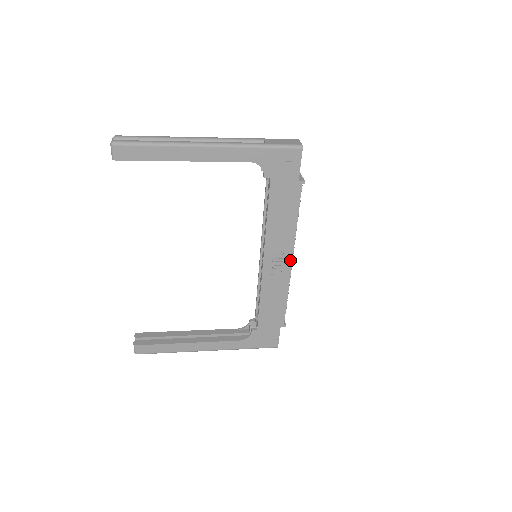
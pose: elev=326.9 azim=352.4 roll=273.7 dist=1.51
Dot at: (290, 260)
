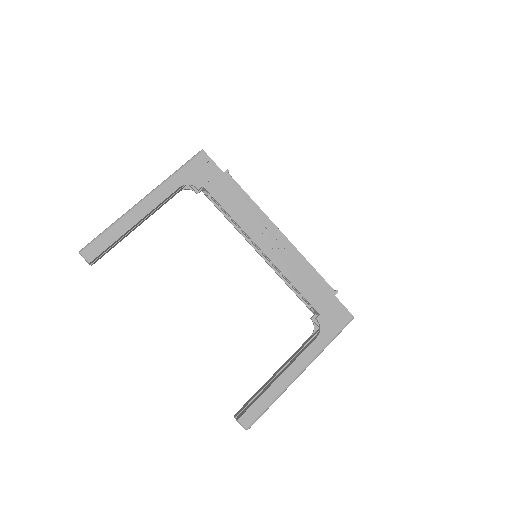
Dot at: (279, 233)
